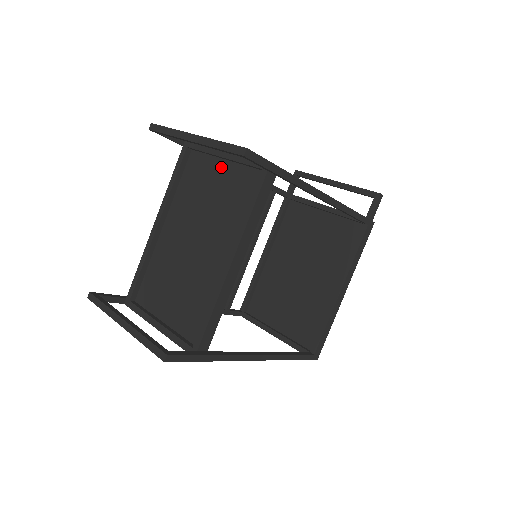
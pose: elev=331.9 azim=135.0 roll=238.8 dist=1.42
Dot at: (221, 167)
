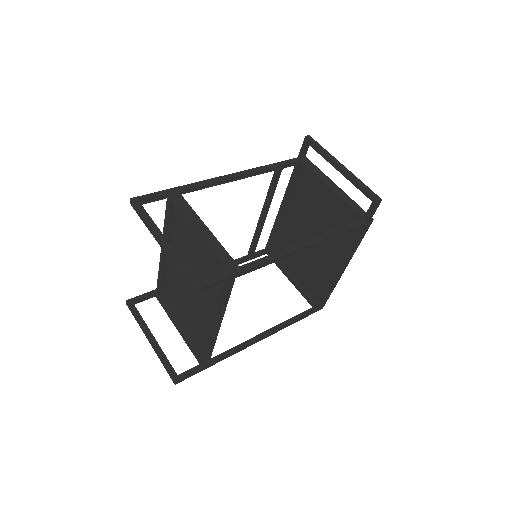
Dot at: occluded
